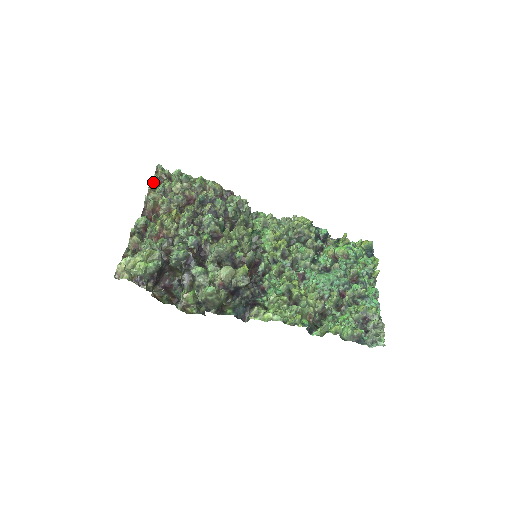
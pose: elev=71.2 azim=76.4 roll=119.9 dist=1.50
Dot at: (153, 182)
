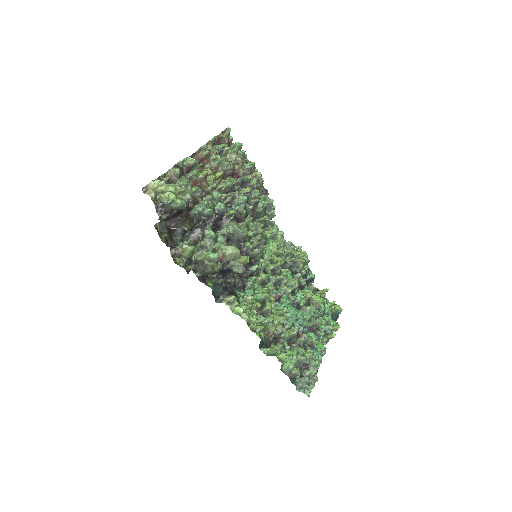
Dot at: occluded
